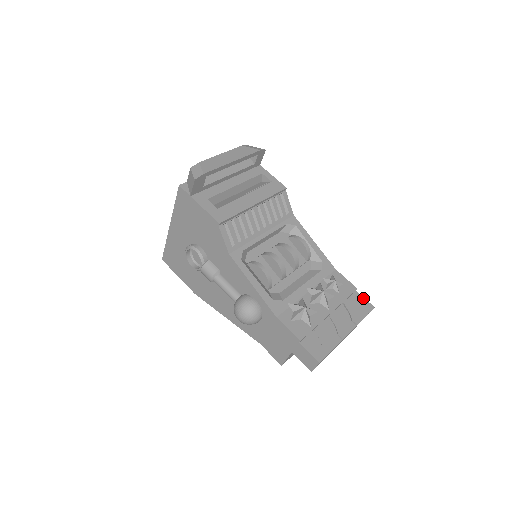
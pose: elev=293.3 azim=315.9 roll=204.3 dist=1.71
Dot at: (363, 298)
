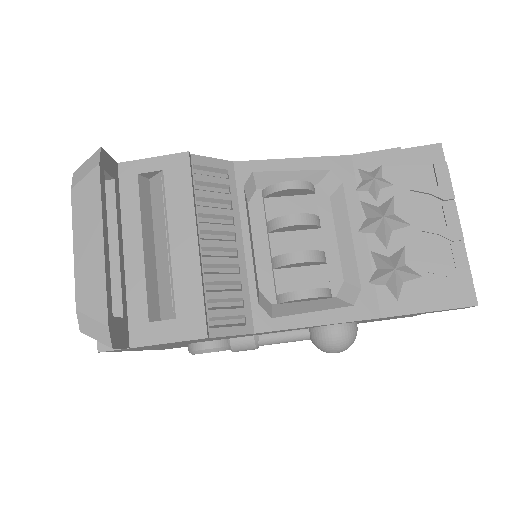
Dot at: (417, 149)
